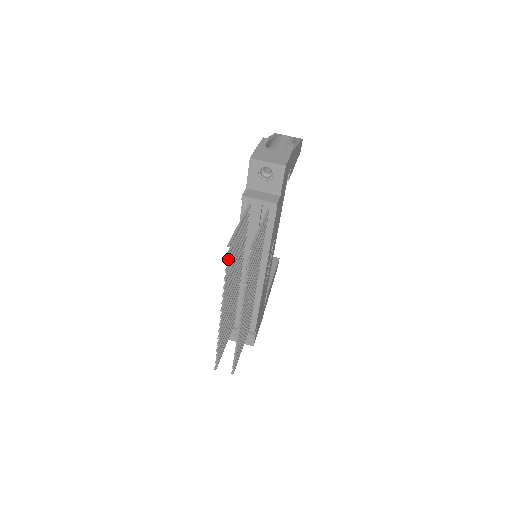
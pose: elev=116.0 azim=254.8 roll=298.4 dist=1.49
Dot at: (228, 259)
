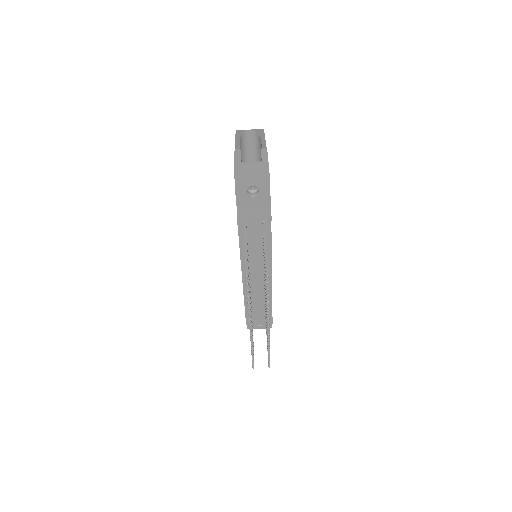
Dot at: (247, 286)
